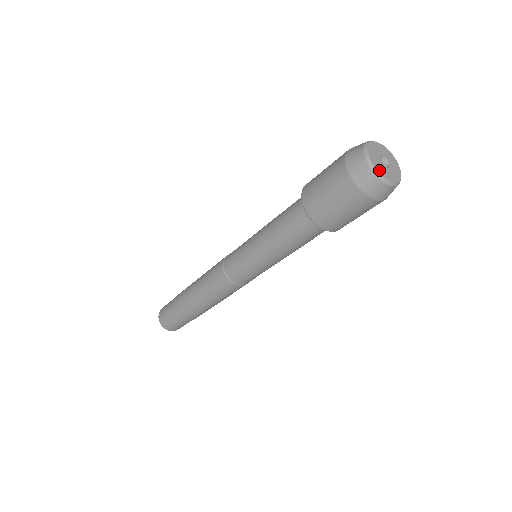
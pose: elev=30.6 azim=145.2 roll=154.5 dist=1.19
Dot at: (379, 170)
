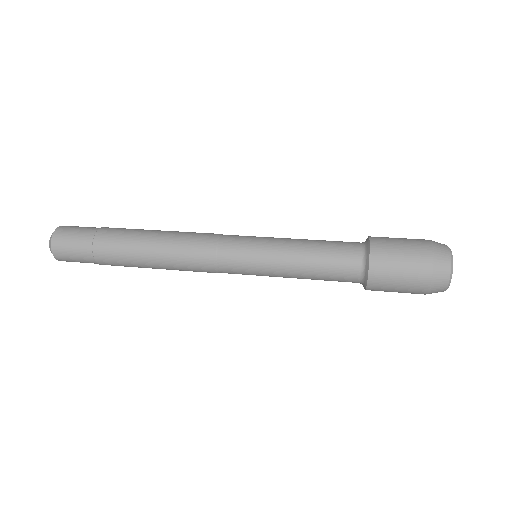
Dot at: (451, 275)
